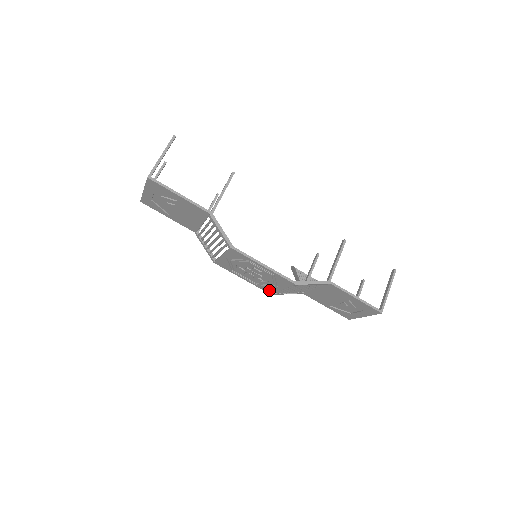
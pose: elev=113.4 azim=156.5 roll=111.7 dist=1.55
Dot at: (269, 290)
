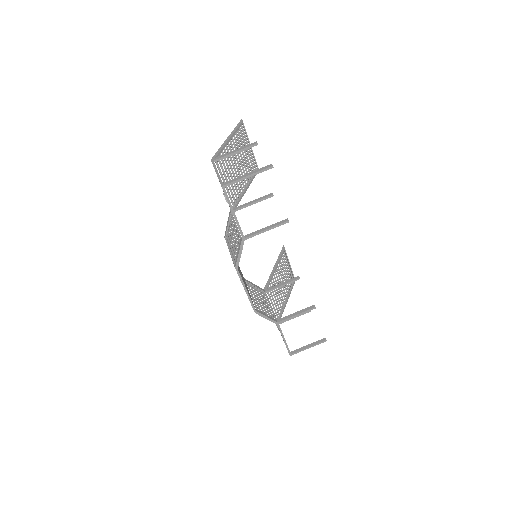
Dot at: occluded
